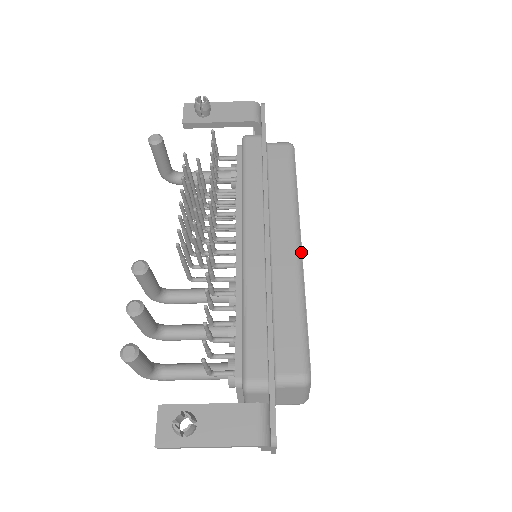
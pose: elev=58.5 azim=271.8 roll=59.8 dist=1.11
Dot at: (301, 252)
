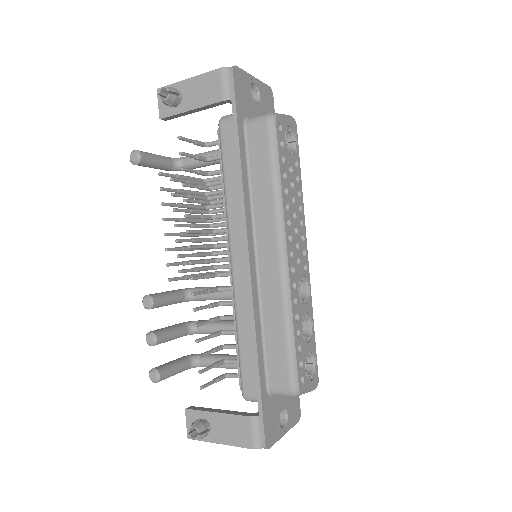
Dot at: (286, 263)
